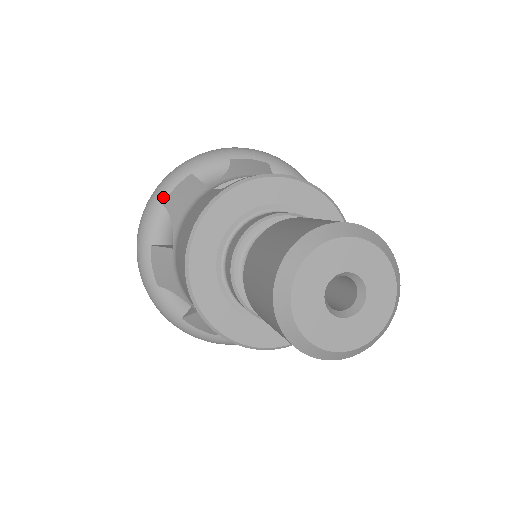
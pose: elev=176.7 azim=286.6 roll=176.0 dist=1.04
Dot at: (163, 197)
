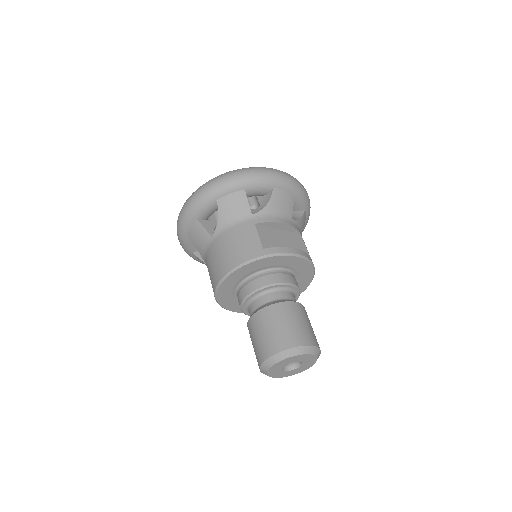
Dot at: (219, 196)
